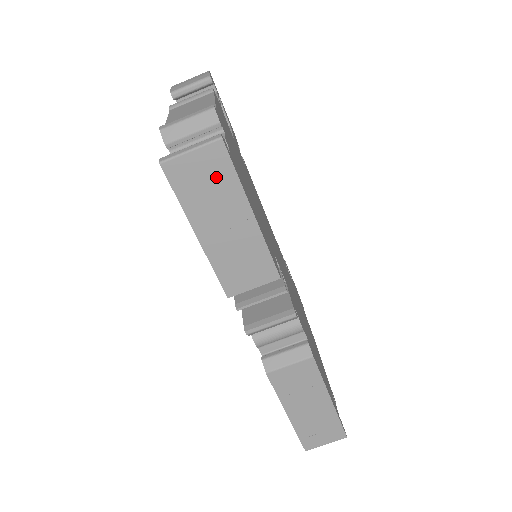
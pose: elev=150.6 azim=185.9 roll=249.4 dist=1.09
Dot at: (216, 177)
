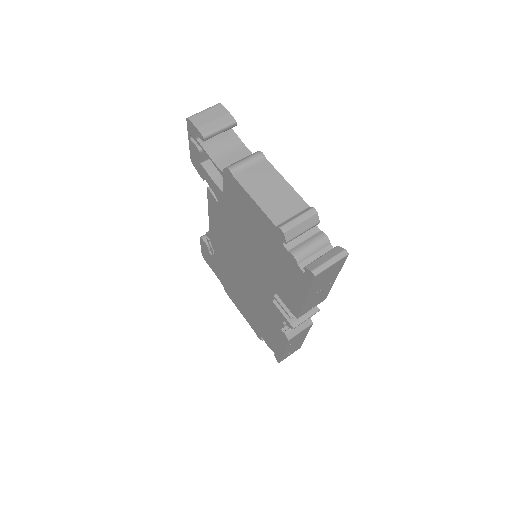
Dot at: (333, 271)
